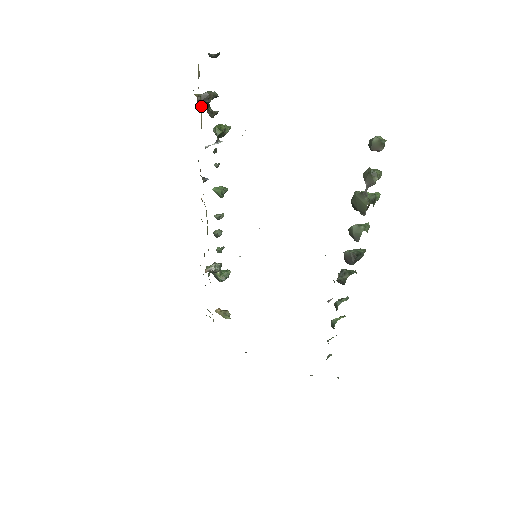
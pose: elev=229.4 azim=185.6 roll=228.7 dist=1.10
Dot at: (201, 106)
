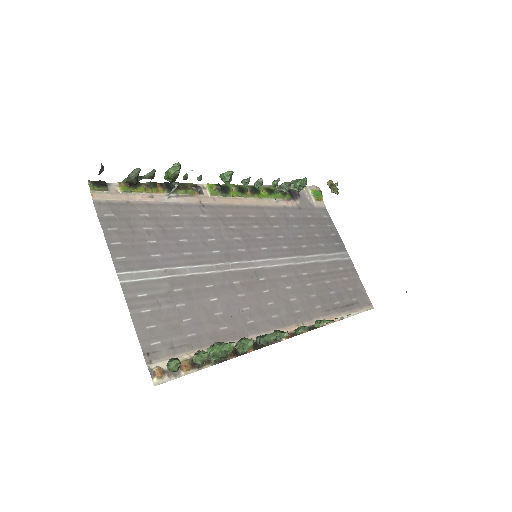
Dot at: (135, 183)
